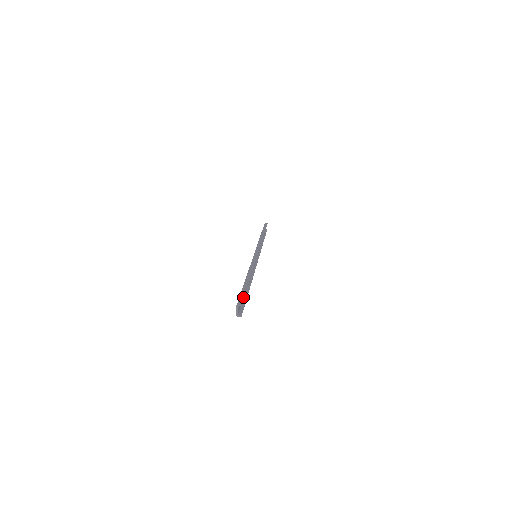
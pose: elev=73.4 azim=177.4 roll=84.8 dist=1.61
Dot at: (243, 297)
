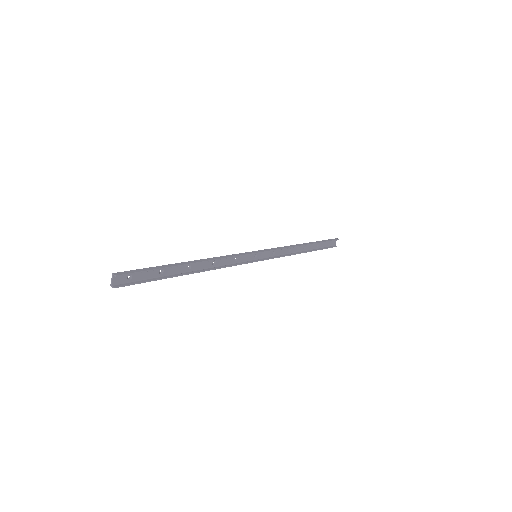
Dot at: (136, 271)
